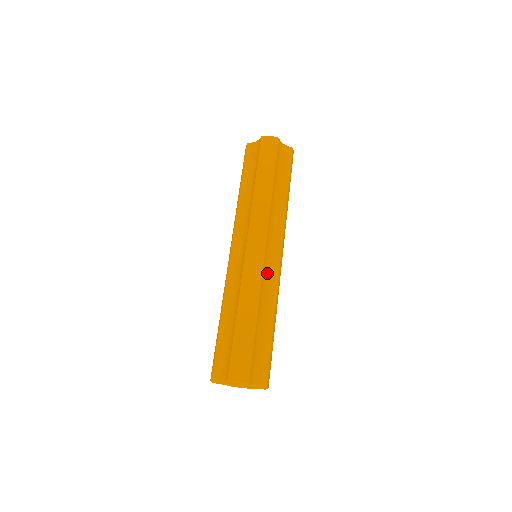
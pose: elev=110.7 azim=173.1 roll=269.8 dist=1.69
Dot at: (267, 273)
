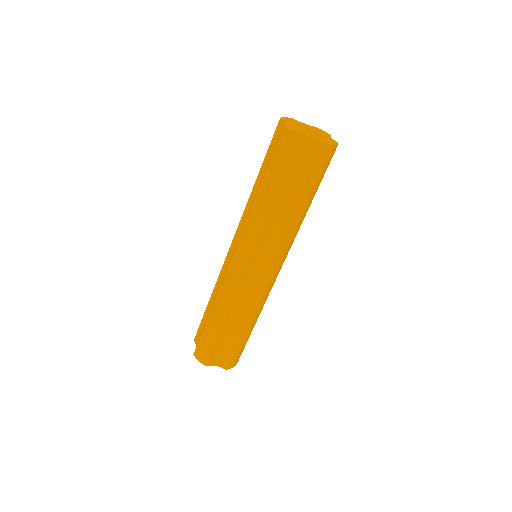
Dot at: (248, 286)
